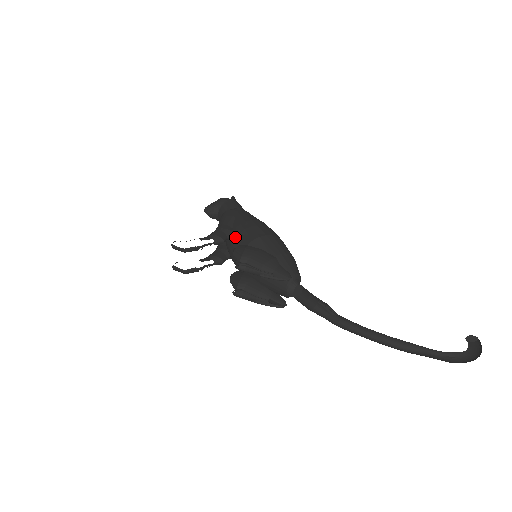
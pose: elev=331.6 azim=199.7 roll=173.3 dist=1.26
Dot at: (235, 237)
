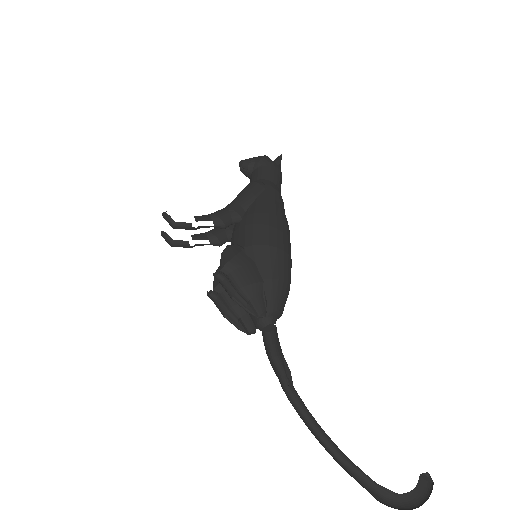
Dot at: (240, 227)
